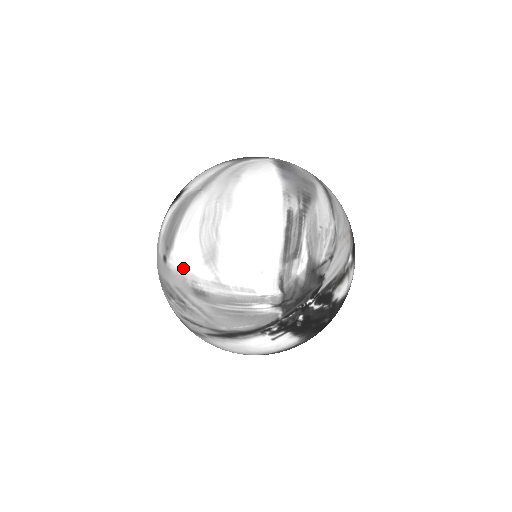
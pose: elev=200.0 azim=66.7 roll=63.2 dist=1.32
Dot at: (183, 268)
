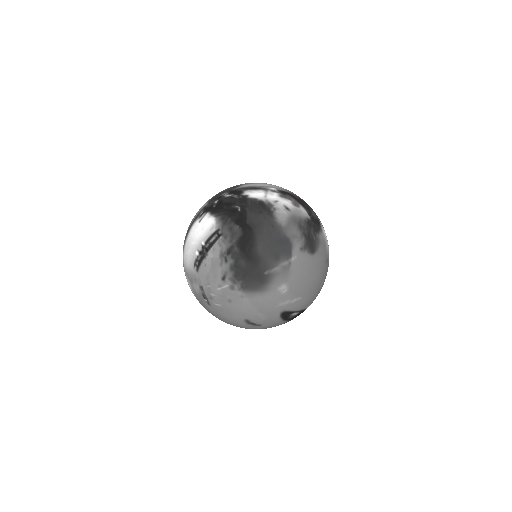
Dot at: occluded
